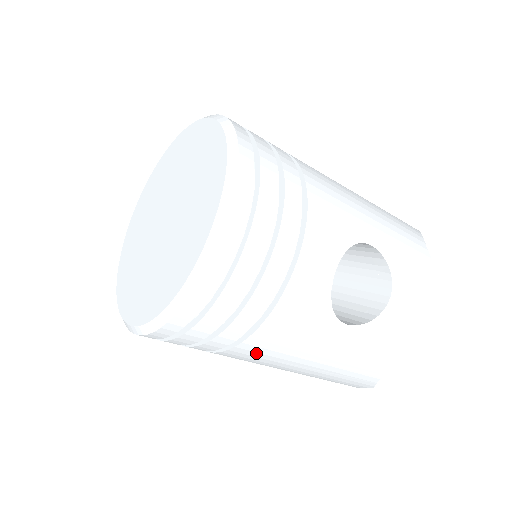
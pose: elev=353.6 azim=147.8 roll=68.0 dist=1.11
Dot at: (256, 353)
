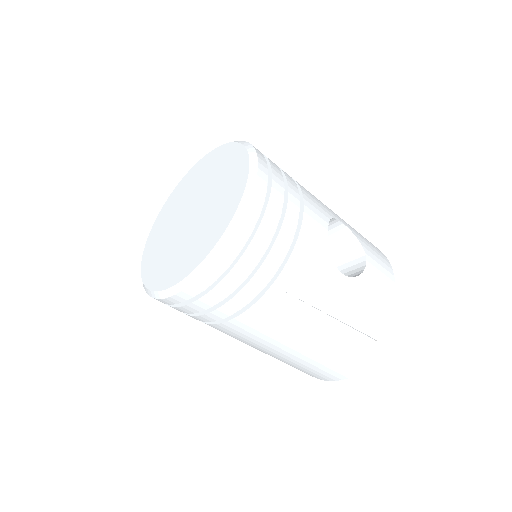
Dot at: (281, 303)
